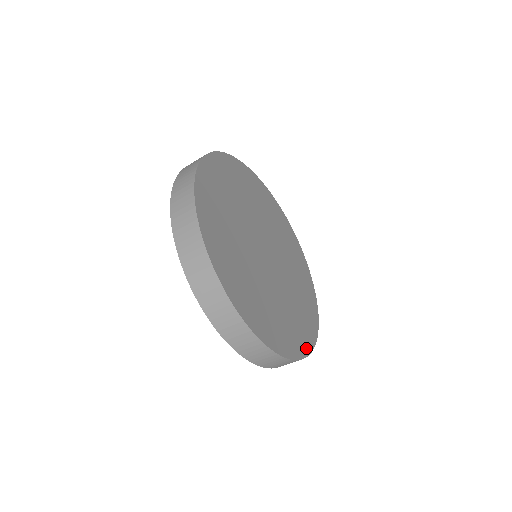
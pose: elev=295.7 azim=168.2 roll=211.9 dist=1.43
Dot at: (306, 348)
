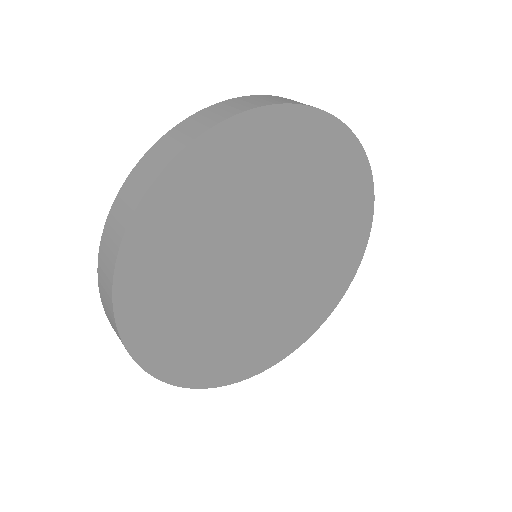
Dot at: (226, 379)
